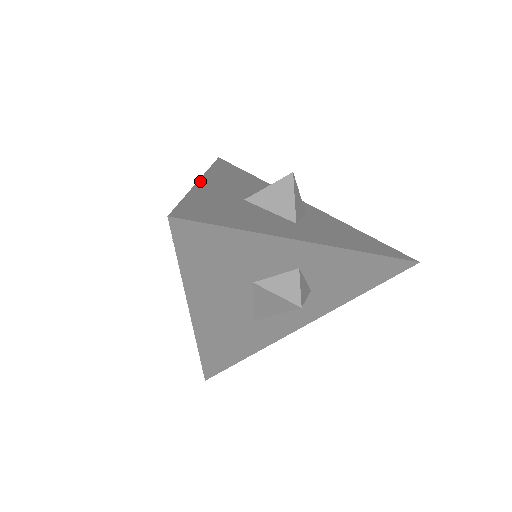
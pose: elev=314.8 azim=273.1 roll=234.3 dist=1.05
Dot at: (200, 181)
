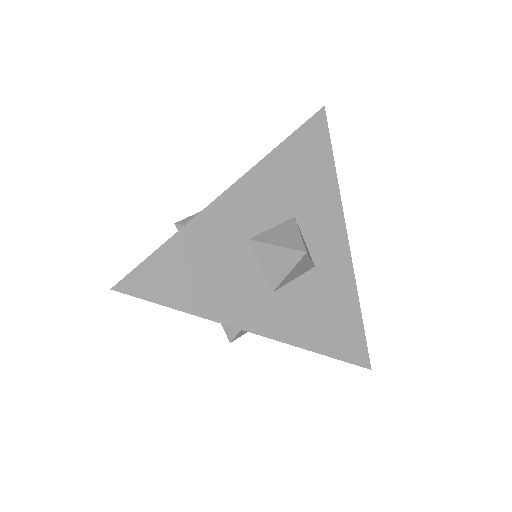
Dot at: (222, 196)
